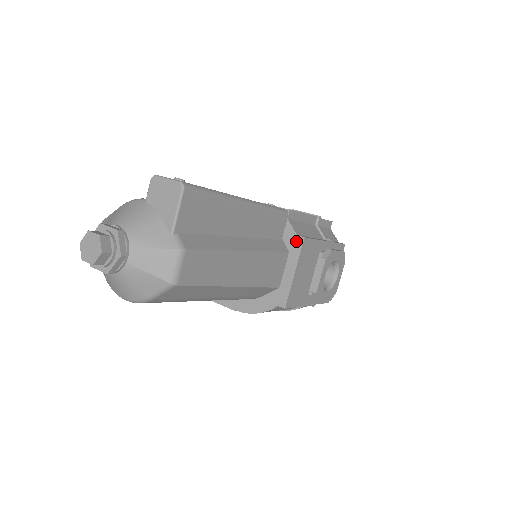
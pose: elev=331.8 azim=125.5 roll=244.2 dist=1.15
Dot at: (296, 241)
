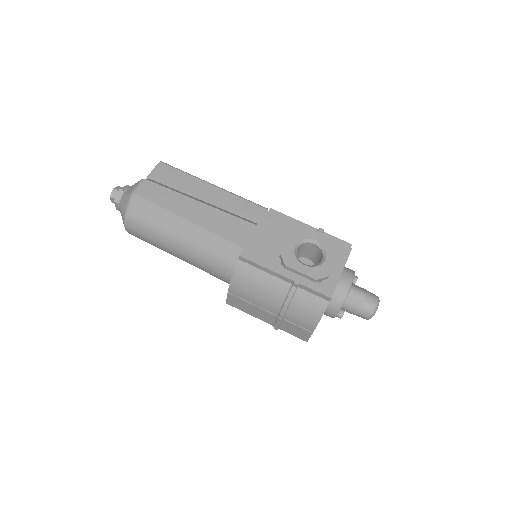
Dot at: occluded
